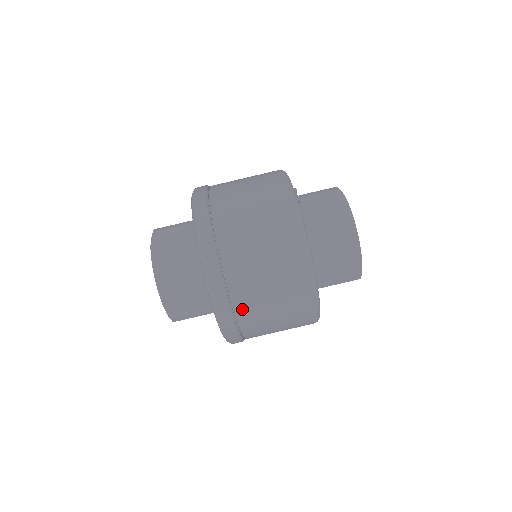
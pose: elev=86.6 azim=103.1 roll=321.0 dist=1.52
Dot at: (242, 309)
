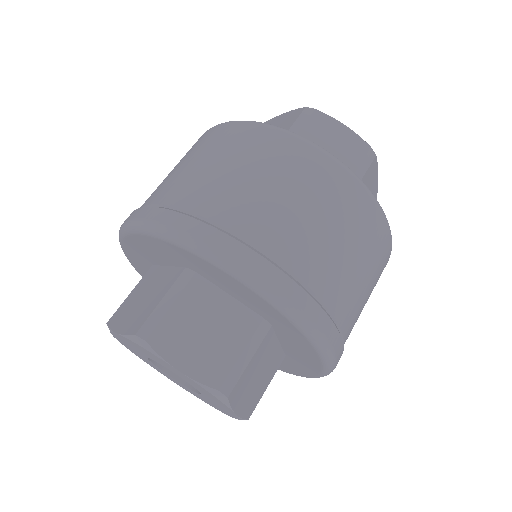
Dot at: (348, 336)
